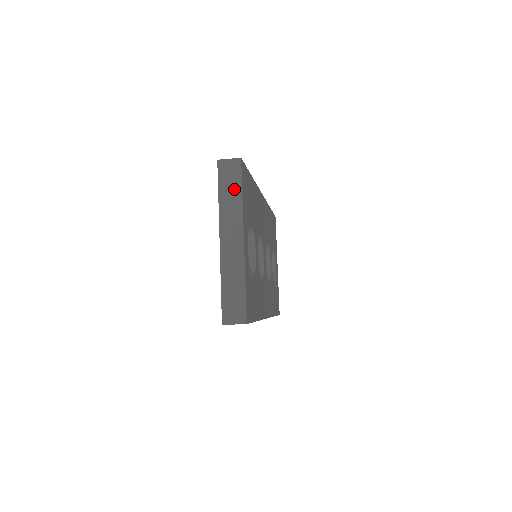
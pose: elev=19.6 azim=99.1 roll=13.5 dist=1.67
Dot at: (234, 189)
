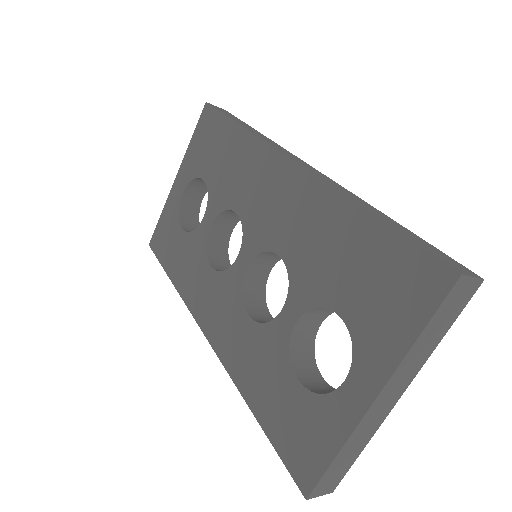
Dot at: (443, 327)
